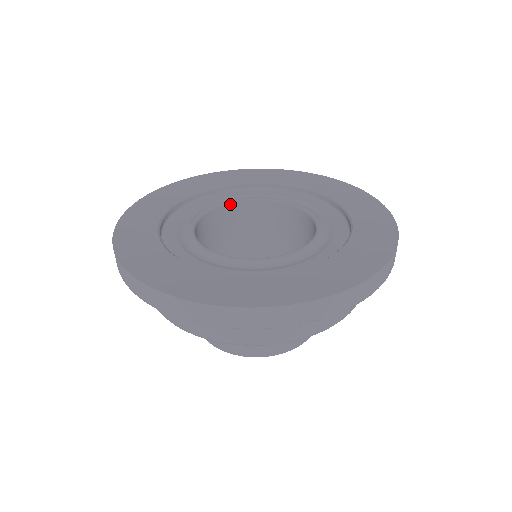
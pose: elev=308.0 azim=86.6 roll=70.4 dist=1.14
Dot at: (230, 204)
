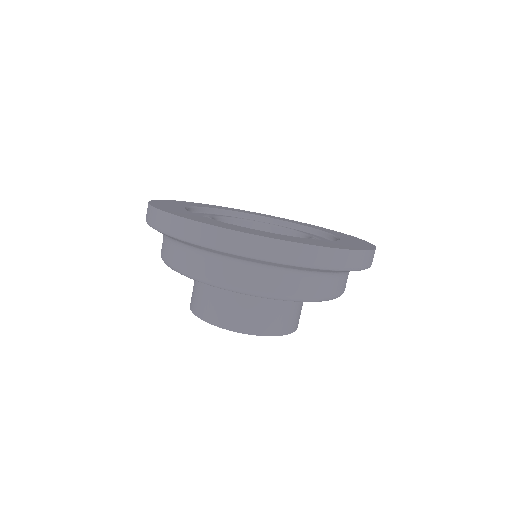
Dot at: (251, 222)
